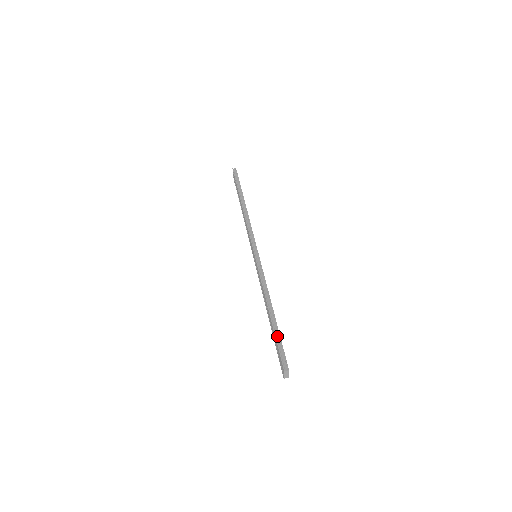
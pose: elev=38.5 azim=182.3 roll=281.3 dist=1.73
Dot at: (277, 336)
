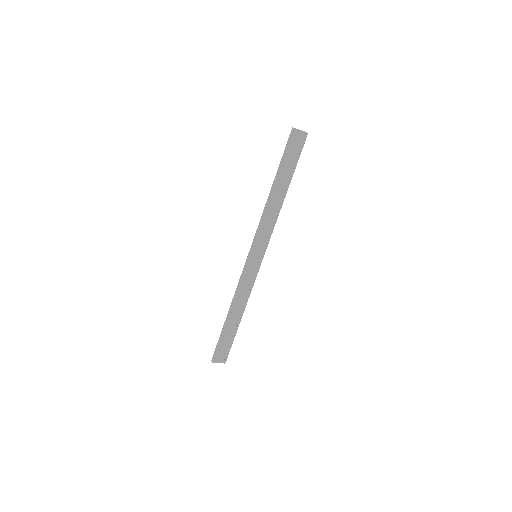
Dot at: (221, 336)
